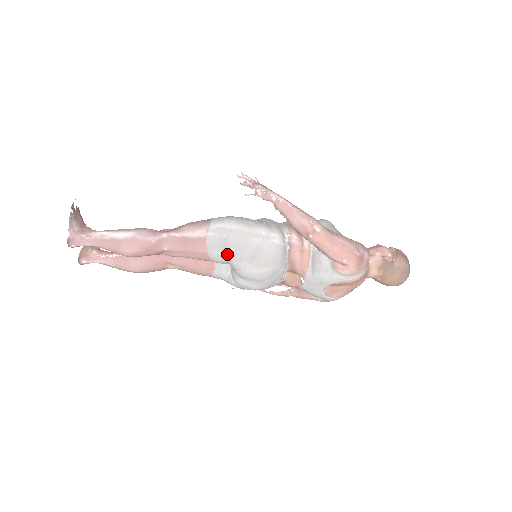
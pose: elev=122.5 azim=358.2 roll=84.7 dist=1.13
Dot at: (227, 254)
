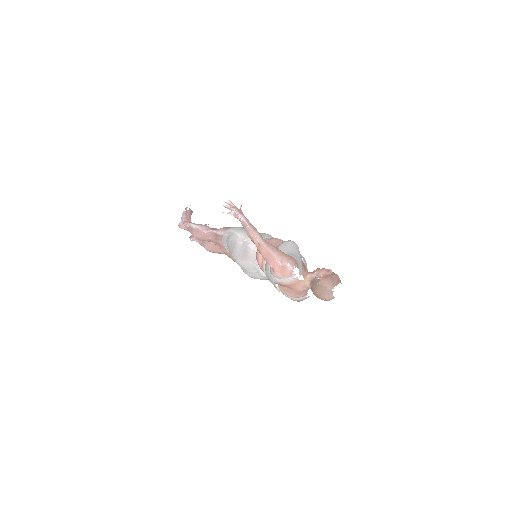
Dot at: (229, 248)
